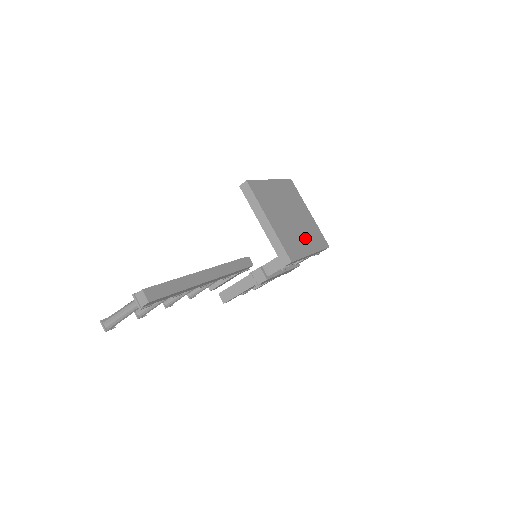
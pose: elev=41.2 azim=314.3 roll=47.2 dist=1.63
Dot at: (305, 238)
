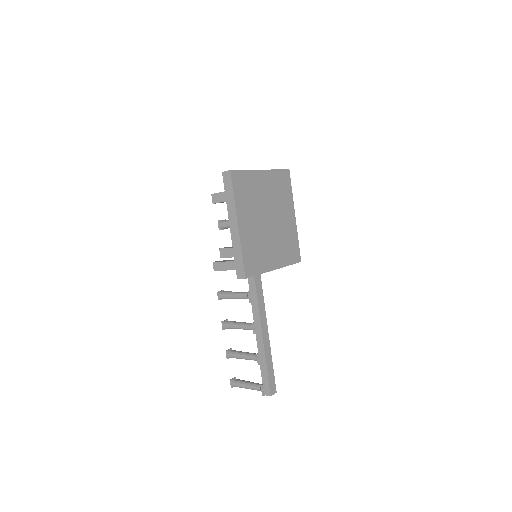
Dot at: (284, 214)
